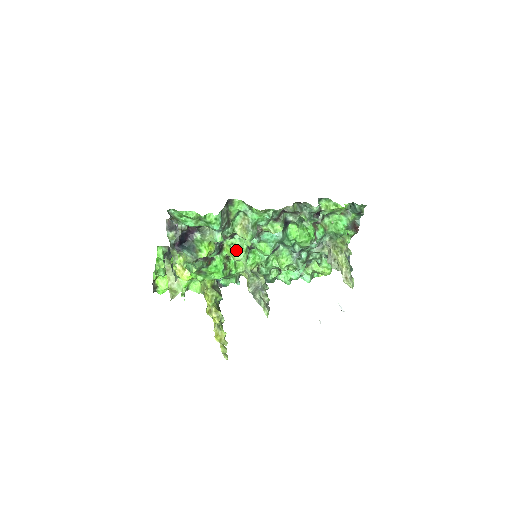
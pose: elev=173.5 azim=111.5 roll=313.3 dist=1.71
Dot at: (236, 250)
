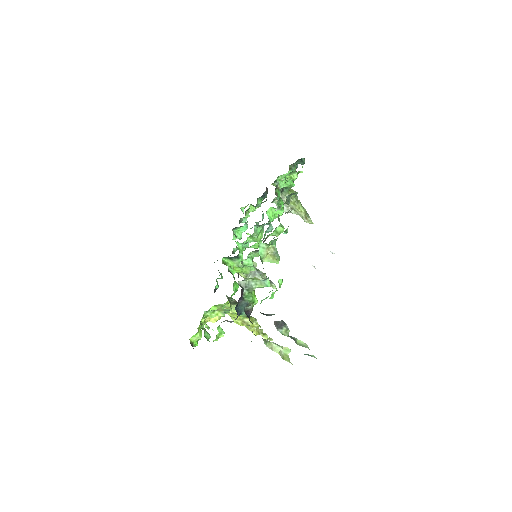
Dot at: (248, 267)
